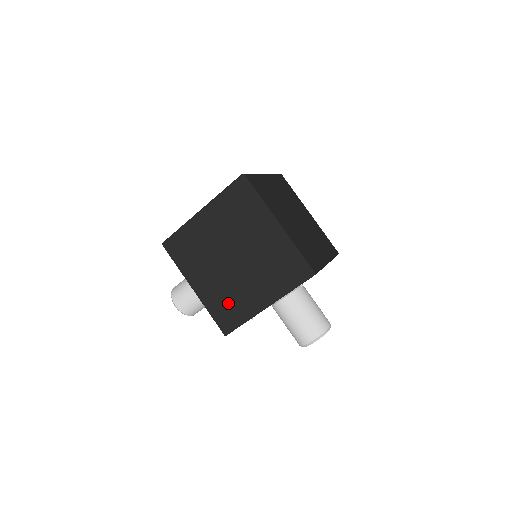
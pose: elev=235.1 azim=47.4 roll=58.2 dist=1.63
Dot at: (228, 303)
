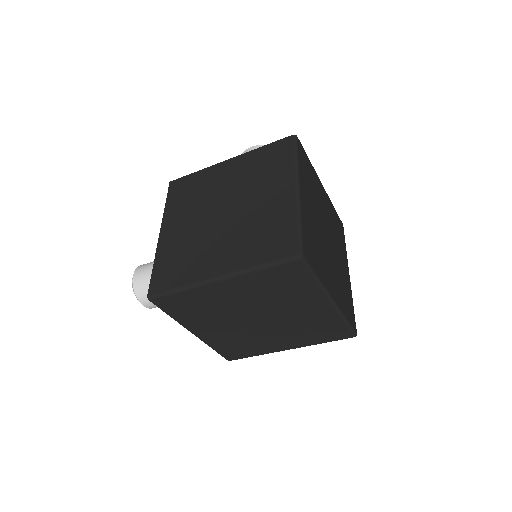
Dot at: (239, 345)
